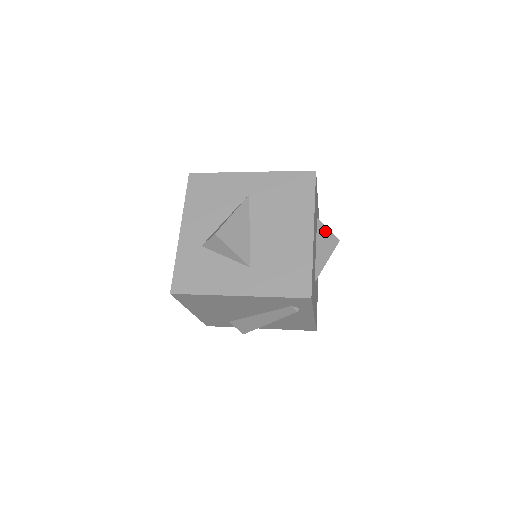
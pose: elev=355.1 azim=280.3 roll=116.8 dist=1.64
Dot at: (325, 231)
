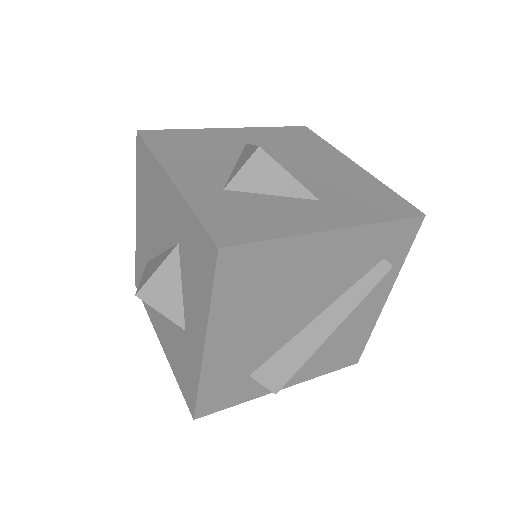
Dot at: occluded
